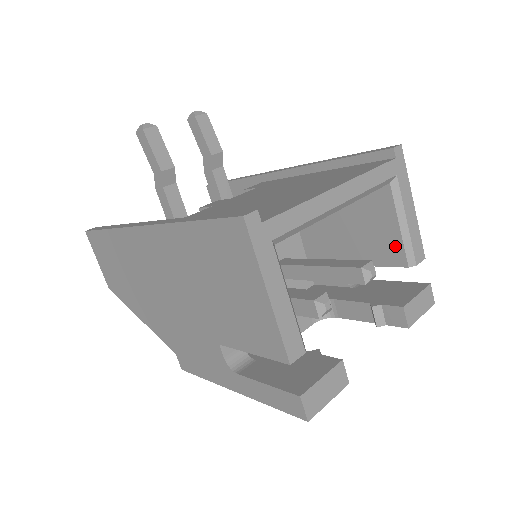
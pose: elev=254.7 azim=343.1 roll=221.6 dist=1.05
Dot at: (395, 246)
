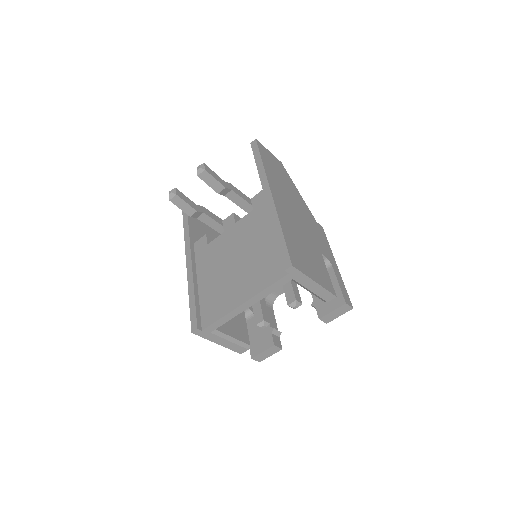
Dot at: occluded
